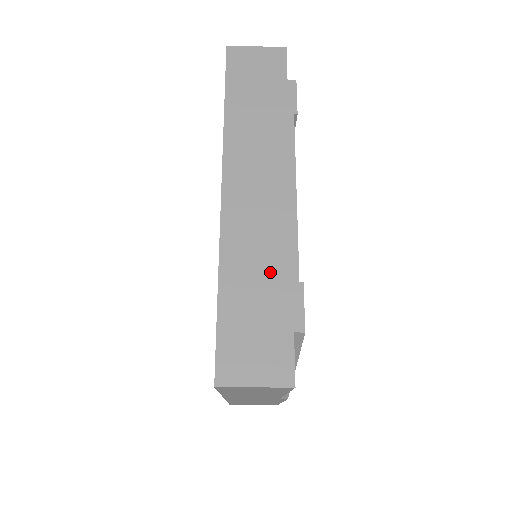
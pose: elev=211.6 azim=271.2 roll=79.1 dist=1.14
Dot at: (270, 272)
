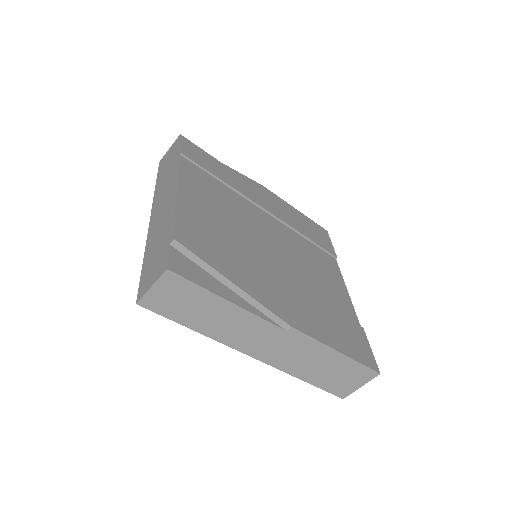
Dot at: (163, 229)
